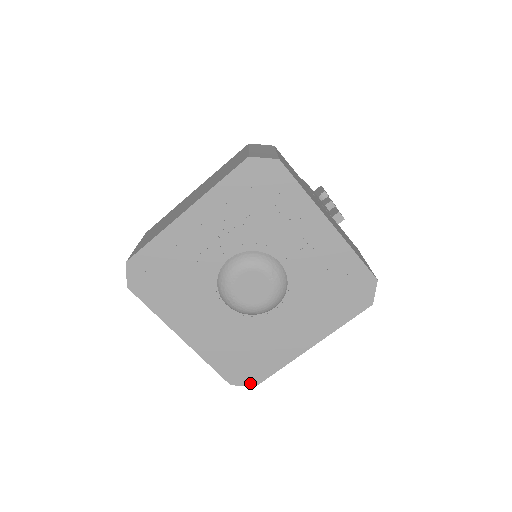
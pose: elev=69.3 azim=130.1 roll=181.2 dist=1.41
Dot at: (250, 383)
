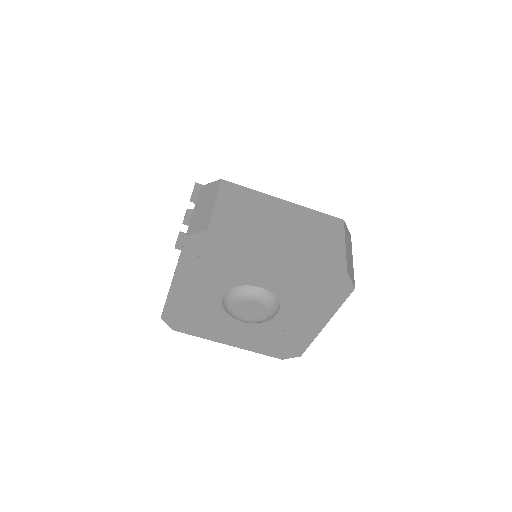
Dot at: (172, 327)
